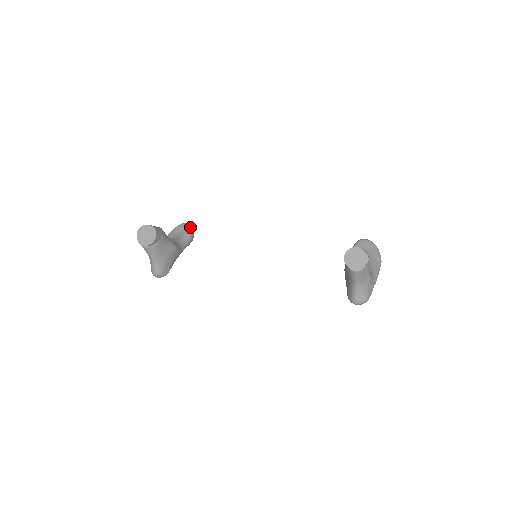
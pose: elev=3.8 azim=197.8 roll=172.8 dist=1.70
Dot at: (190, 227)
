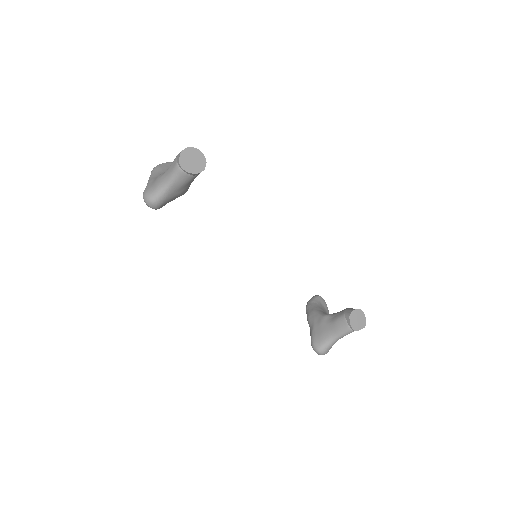
Dot at: occluded
